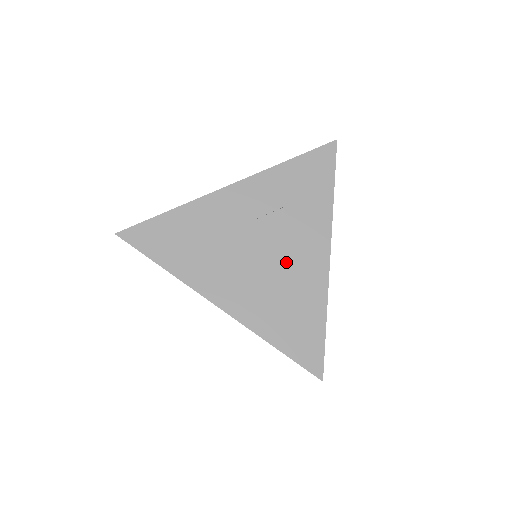
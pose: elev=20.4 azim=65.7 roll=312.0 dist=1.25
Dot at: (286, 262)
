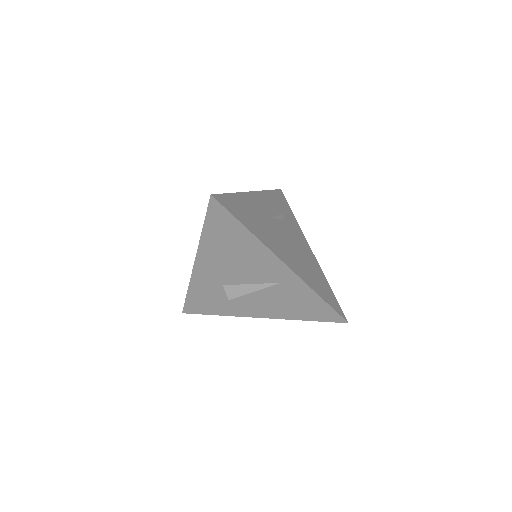
Dot at: (298, 247)
